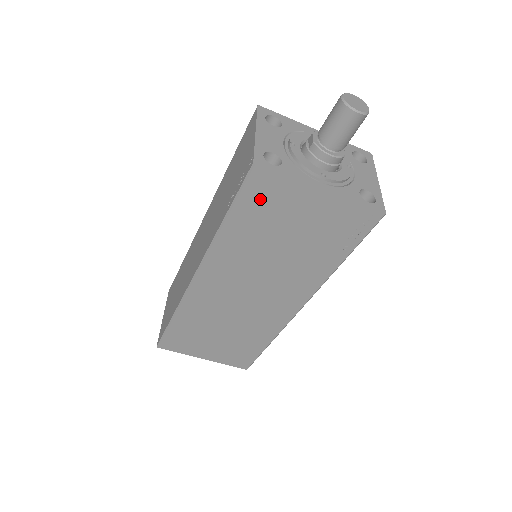
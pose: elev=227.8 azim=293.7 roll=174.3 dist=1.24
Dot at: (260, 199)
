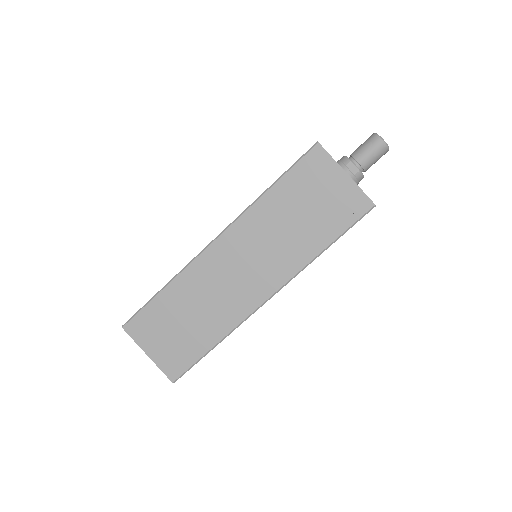
Dot at: occluded
